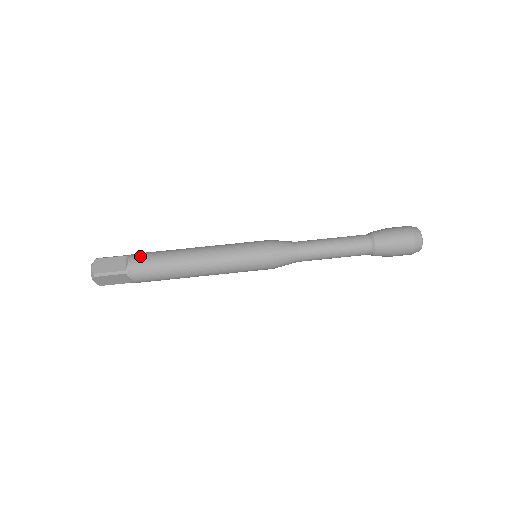
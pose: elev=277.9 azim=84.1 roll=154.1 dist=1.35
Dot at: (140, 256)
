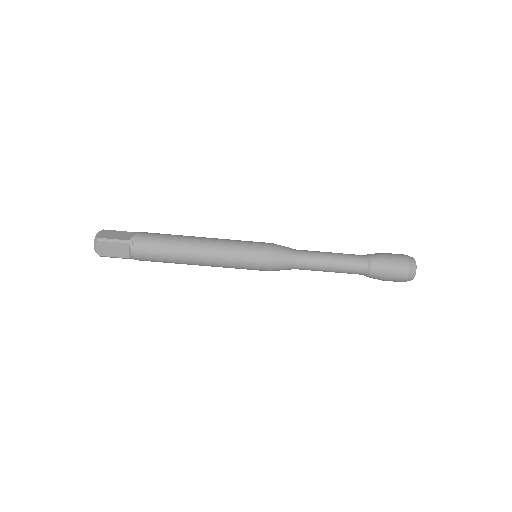
Dot at: (146, 232)
